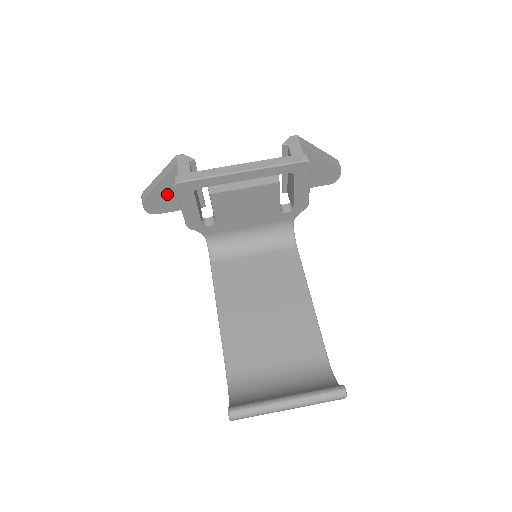
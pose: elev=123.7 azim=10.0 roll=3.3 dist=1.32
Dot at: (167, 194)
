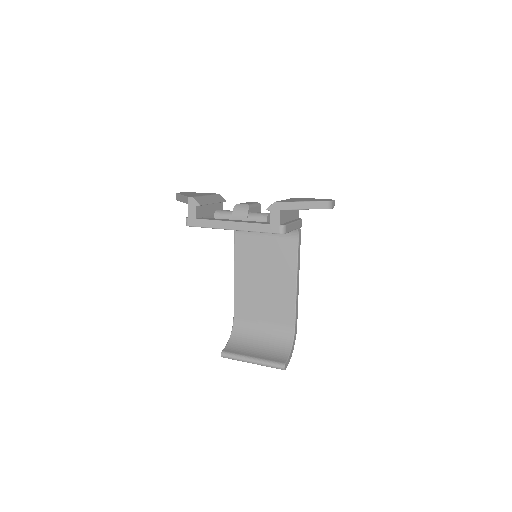
Dot at: occluded
